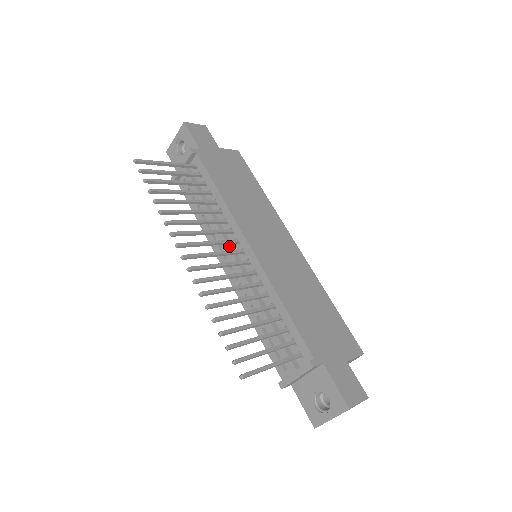
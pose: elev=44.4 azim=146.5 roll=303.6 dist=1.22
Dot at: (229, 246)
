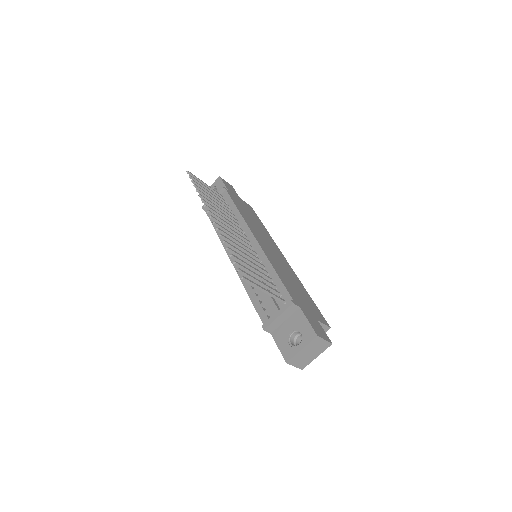
Dot at: occluded
